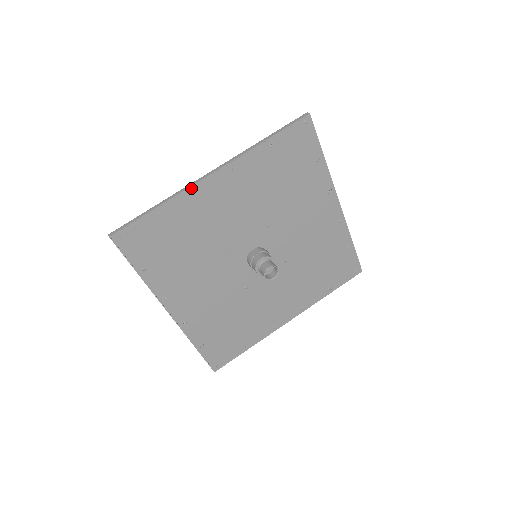
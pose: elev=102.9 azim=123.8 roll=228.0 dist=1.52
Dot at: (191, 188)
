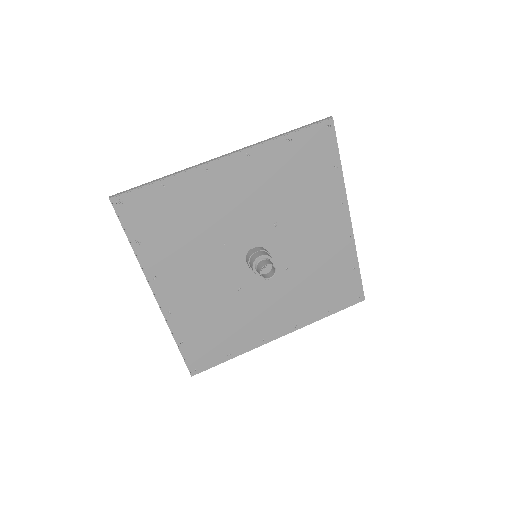
Dot at: (201, 166)
